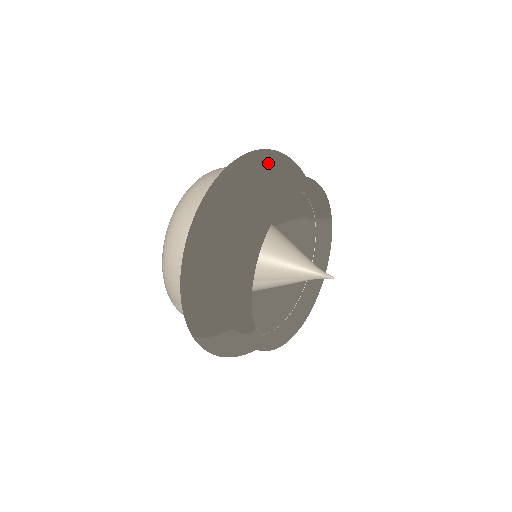
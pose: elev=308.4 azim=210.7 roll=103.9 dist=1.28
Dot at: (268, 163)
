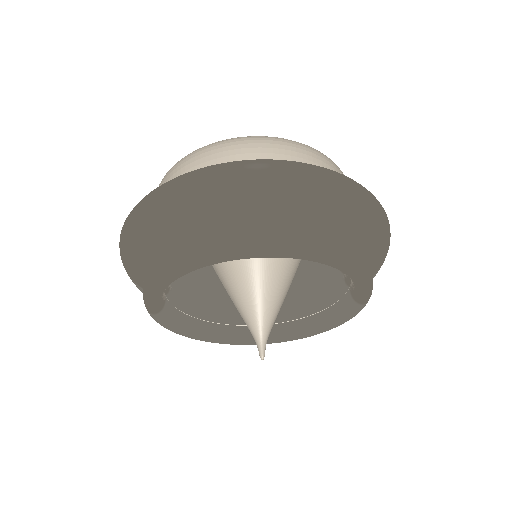
Dot at: (311, 199)
